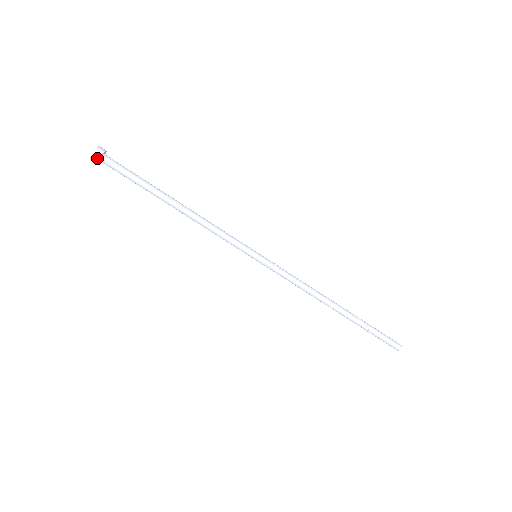
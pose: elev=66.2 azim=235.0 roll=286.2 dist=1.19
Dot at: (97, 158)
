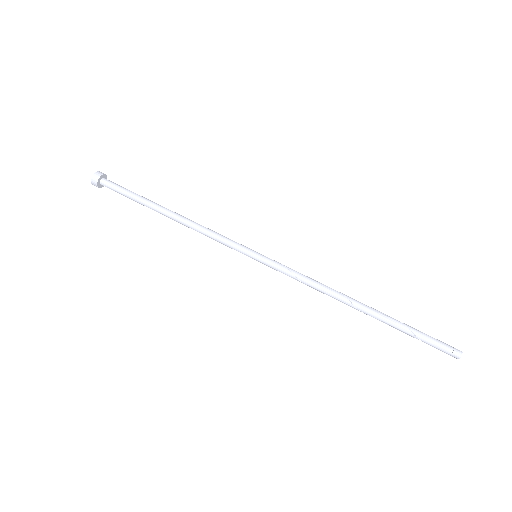
Dot at: (98, 176)
